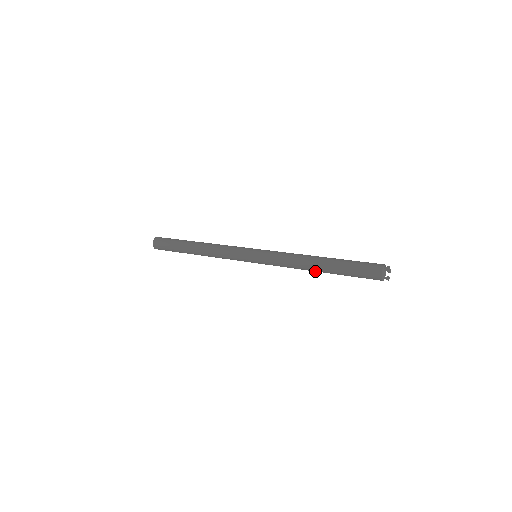
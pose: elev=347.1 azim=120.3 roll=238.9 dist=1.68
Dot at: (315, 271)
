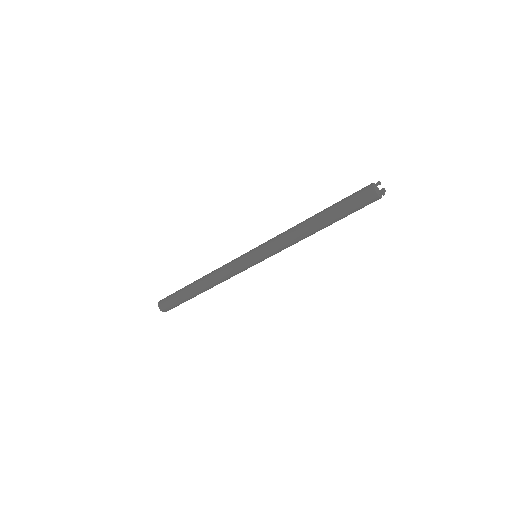
Dot at: (312, 229)
